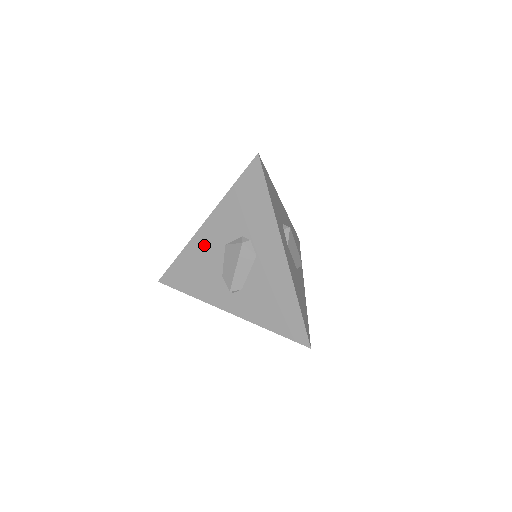
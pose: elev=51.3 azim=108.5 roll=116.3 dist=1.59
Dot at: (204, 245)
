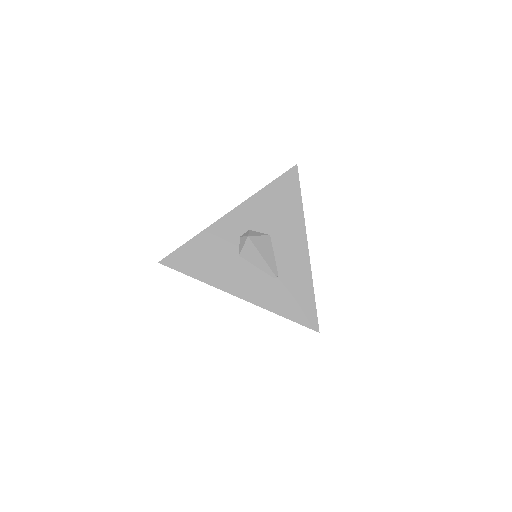
Dot at: occluded
